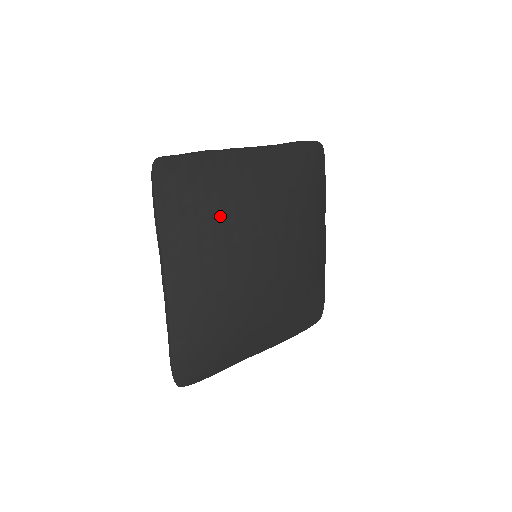
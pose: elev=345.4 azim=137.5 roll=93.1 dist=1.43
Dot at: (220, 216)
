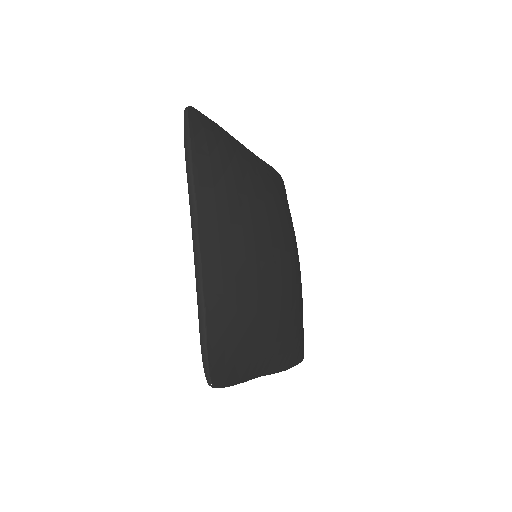
Dot at: (242, 181)
